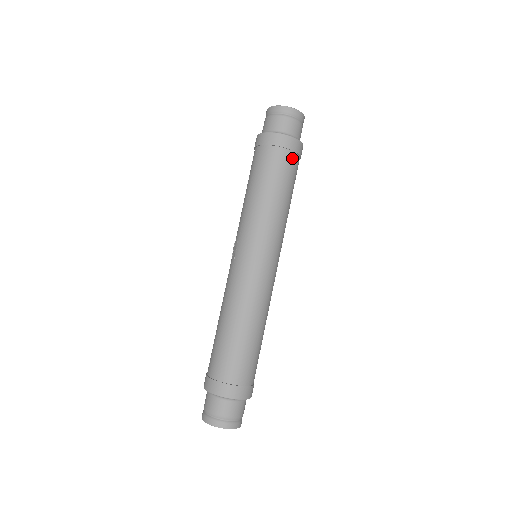
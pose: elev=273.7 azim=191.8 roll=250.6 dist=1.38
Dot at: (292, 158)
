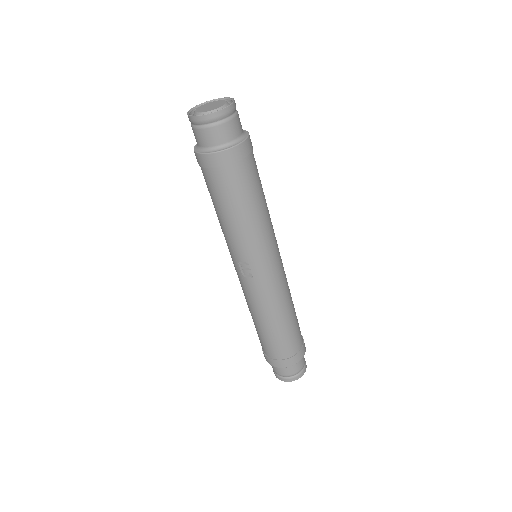
Dot at: (253, 157)
